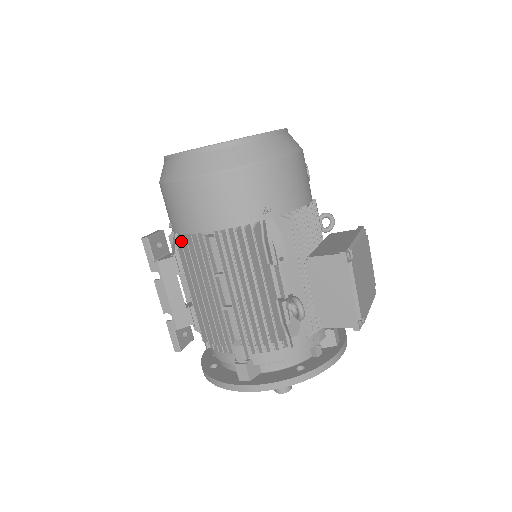
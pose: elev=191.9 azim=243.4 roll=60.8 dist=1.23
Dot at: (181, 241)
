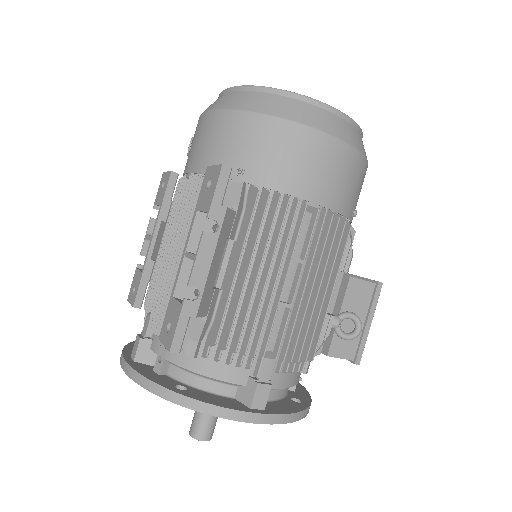
Dot at: (269, 197)
